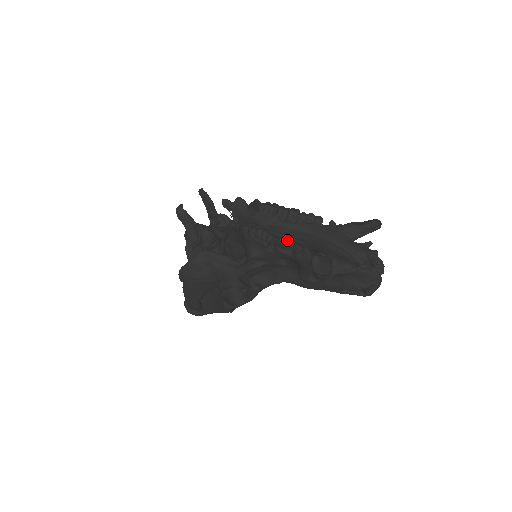
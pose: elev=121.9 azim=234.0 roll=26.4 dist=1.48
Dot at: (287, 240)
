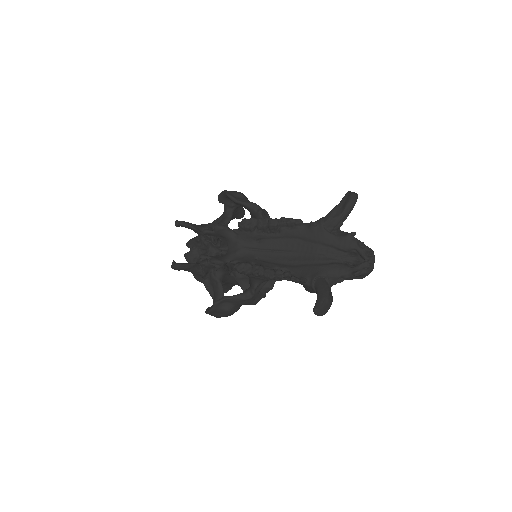
Dot at: (282, 272)
